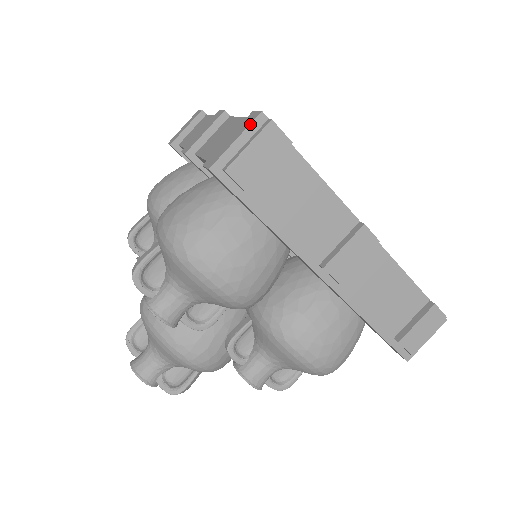
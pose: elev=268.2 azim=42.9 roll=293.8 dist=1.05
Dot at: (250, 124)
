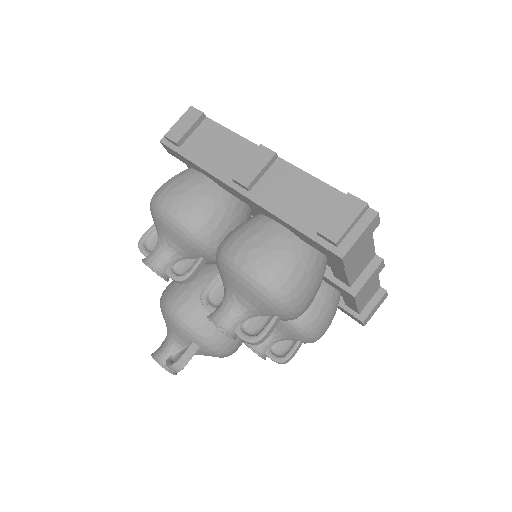
Dot at: occluded
